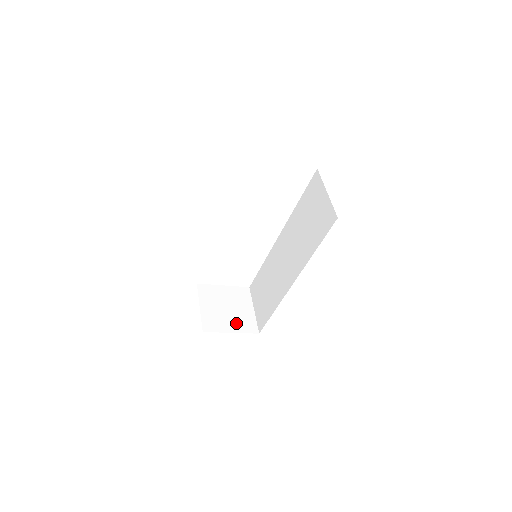
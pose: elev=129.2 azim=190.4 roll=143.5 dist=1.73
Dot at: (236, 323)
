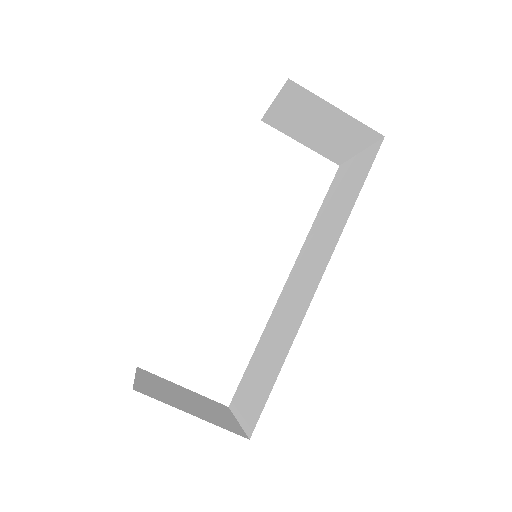
Dot at: (202, 413)
